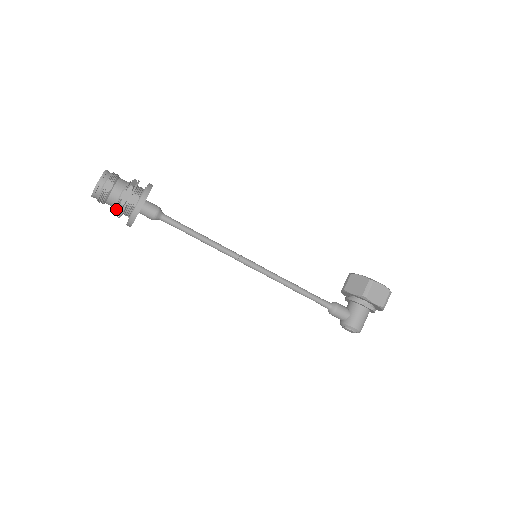
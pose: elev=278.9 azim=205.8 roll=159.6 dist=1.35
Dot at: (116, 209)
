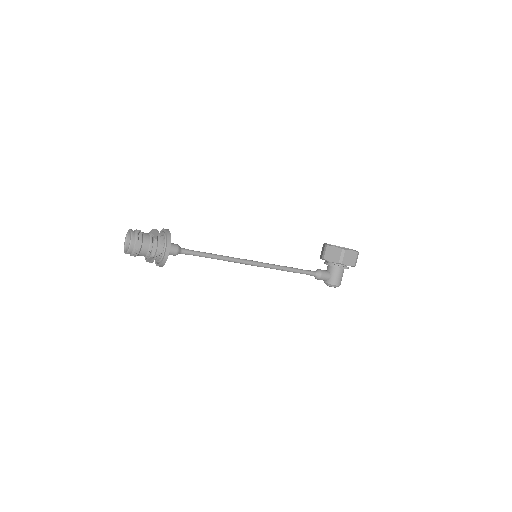
Dot at: (148, 259)
